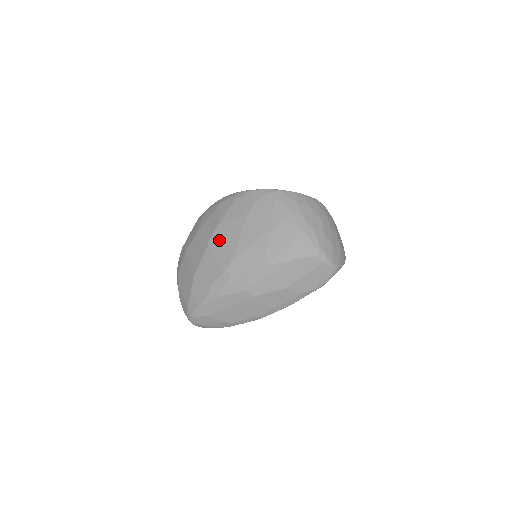
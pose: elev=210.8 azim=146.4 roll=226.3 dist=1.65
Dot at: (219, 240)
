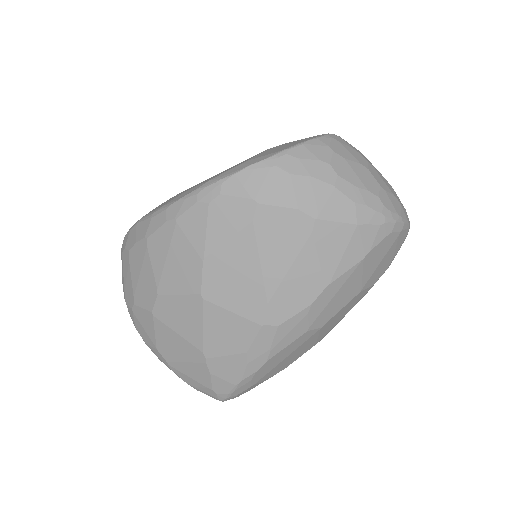
Dot at: (221, 284)
